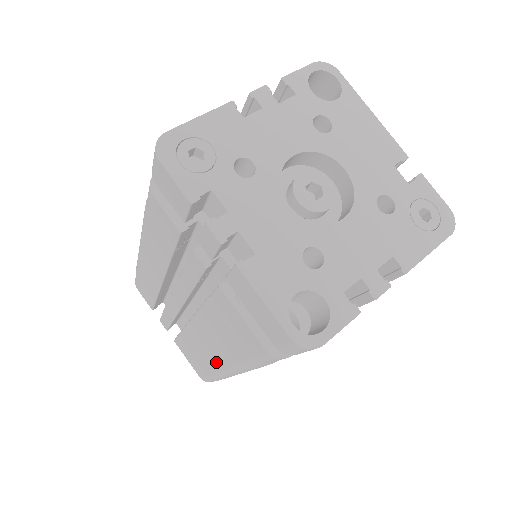
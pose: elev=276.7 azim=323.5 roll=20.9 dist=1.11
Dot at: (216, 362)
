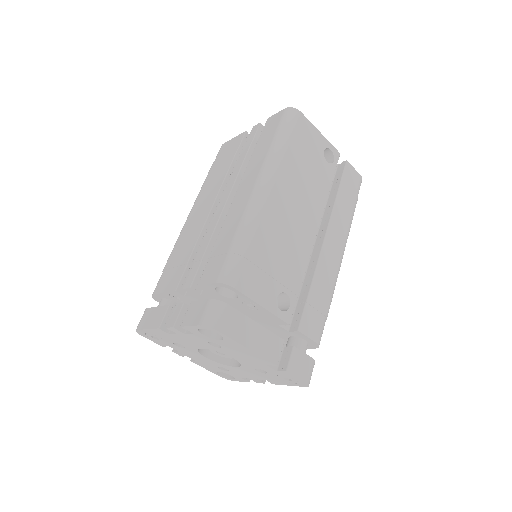
Dot at: occluded
